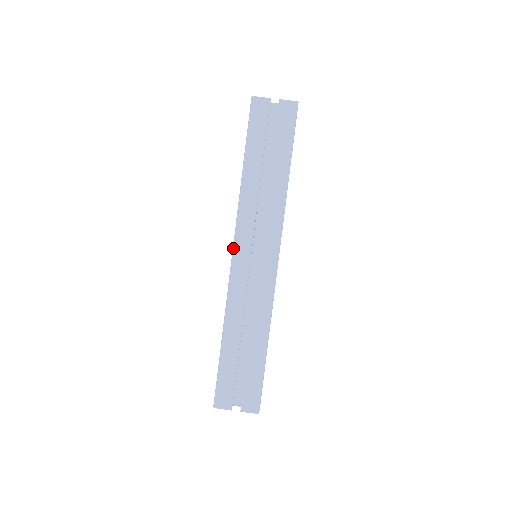
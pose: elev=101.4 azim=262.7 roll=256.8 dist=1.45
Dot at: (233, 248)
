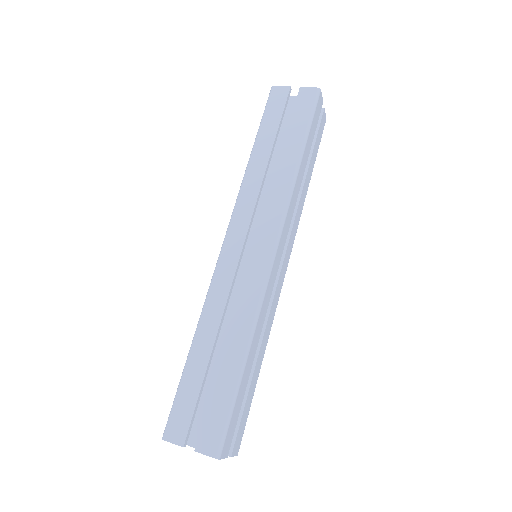
Dot at: (225, 235)
